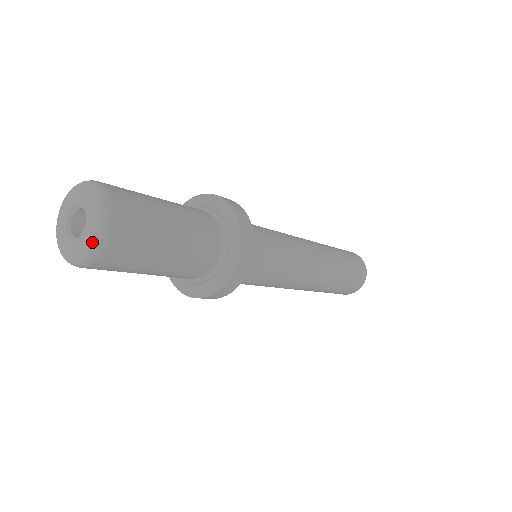
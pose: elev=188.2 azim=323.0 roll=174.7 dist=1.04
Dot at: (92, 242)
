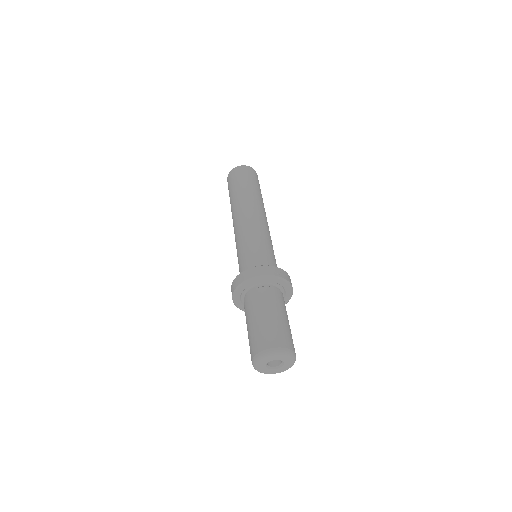
Dot at: occluded
